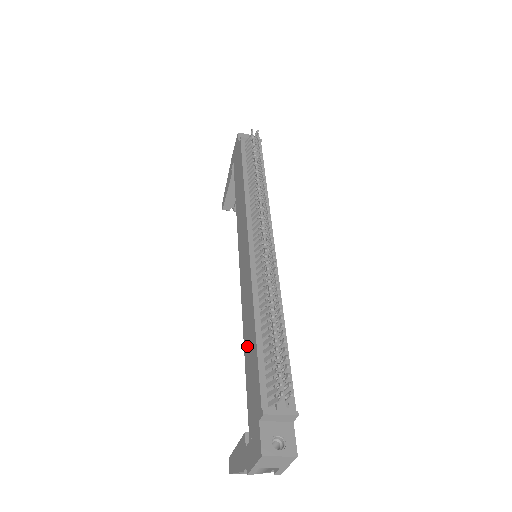
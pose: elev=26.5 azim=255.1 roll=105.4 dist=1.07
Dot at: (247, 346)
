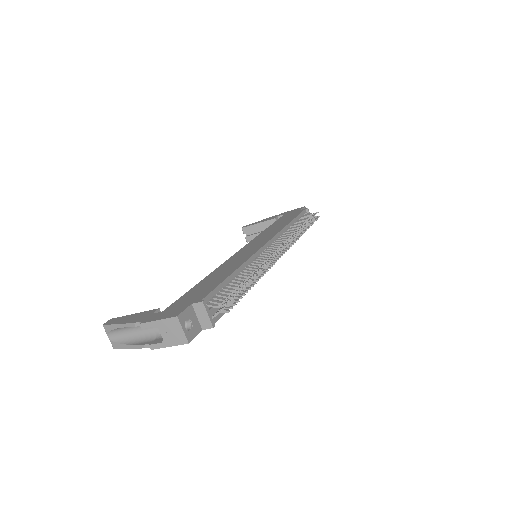
Dot at: (211, 277)
